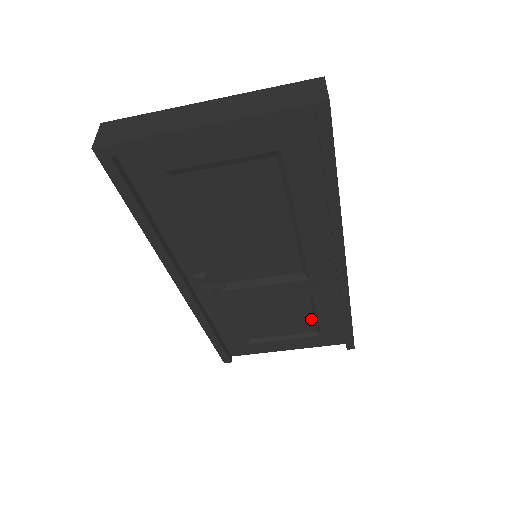
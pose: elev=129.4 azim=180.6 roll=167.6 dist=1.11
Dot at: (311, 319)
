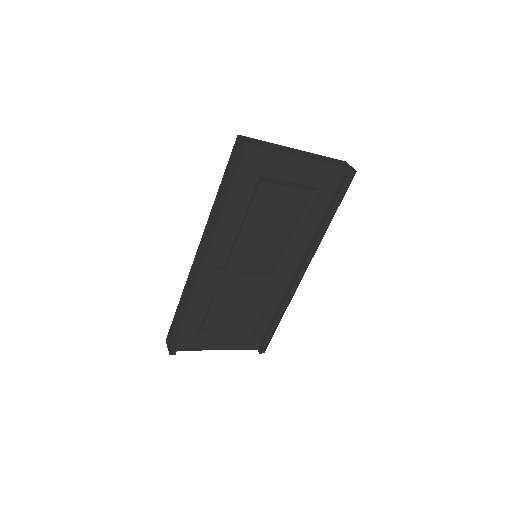
Dot at: (250, 321)
